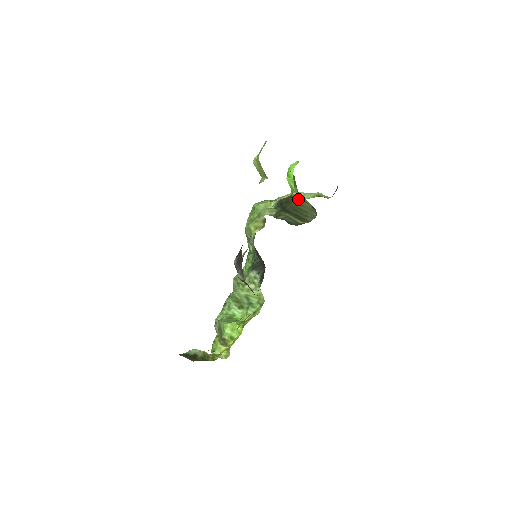
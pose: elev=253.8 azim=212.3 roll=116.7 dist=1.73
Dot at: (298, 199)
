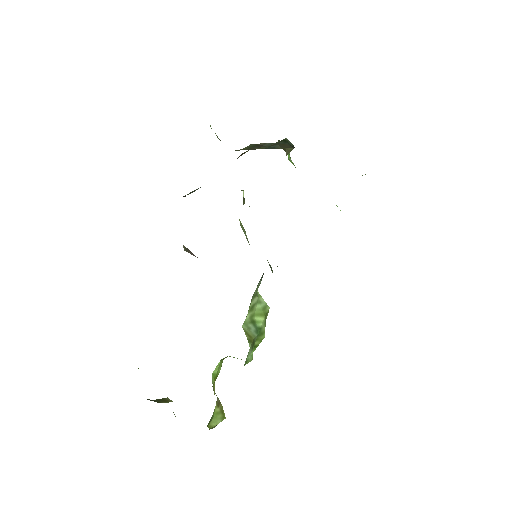
Dot at: occluded
